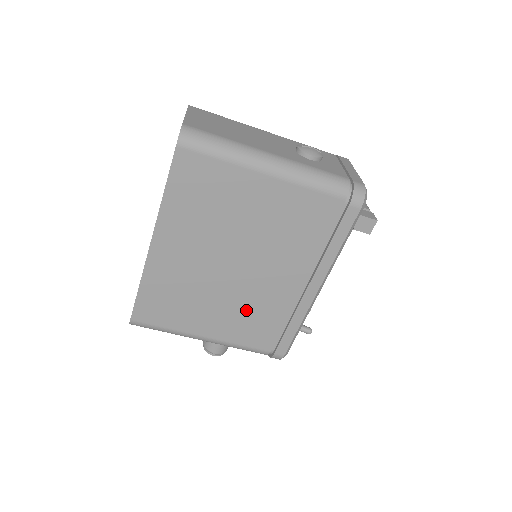
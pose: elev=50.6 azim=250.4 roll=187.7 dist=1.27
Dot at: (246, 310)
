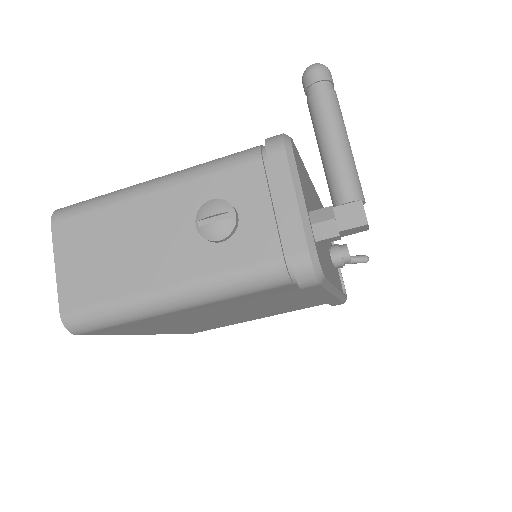
Dot at: (277, 310)
